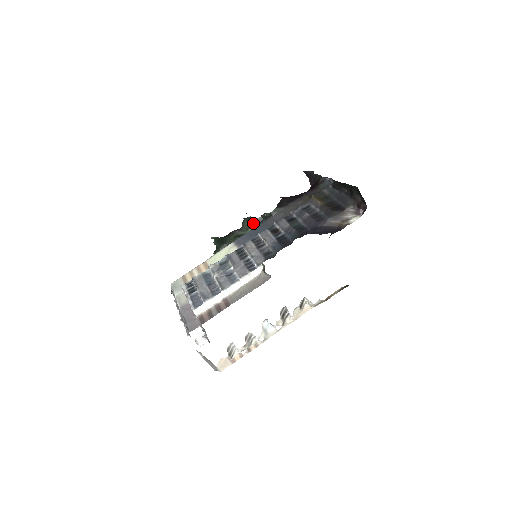
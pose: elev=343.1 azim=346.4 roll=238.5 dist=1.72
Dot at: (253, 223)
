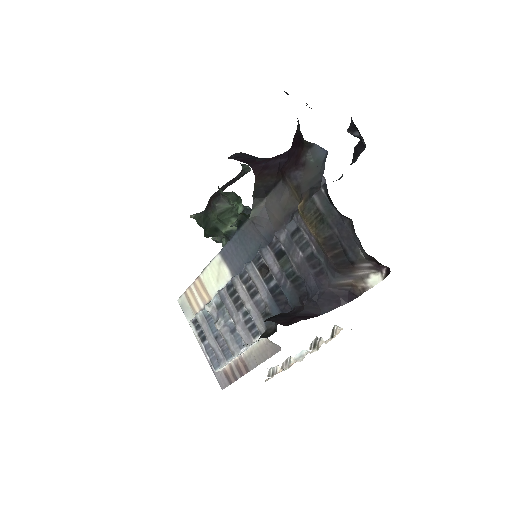
Dot at: (233, 192)
